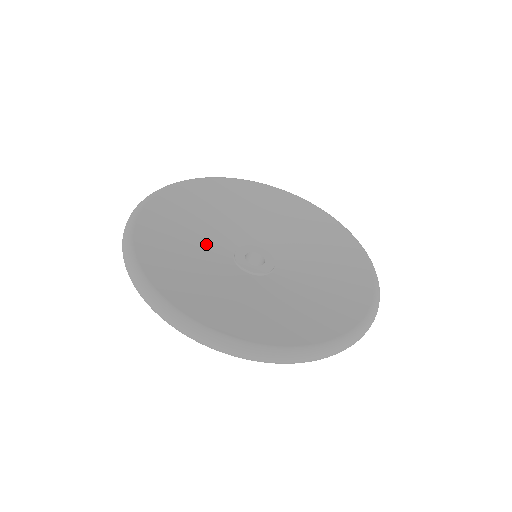
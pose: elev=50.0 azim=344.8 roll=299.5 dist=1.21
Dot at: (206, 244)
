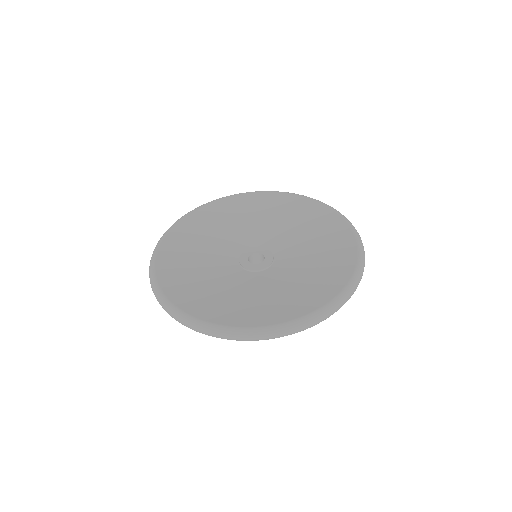
Dot at: (215, 257)
